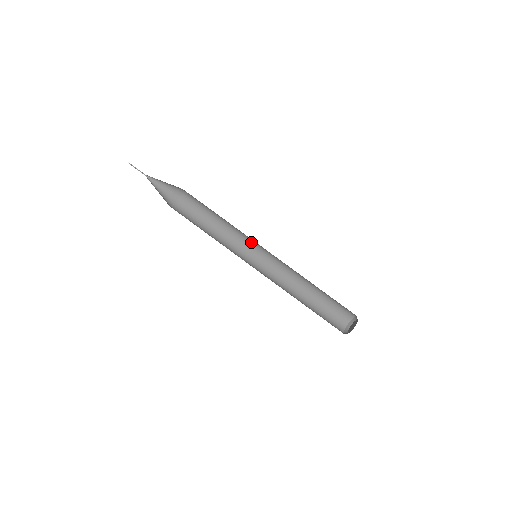
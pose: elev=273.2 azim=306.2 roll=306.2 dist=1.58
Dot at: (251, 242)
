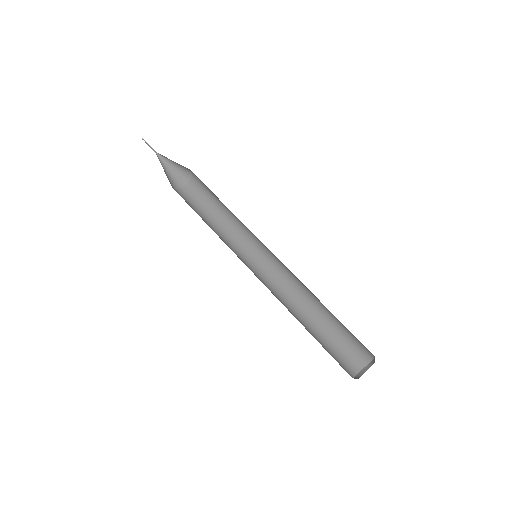
Dot at: (255, 241)
